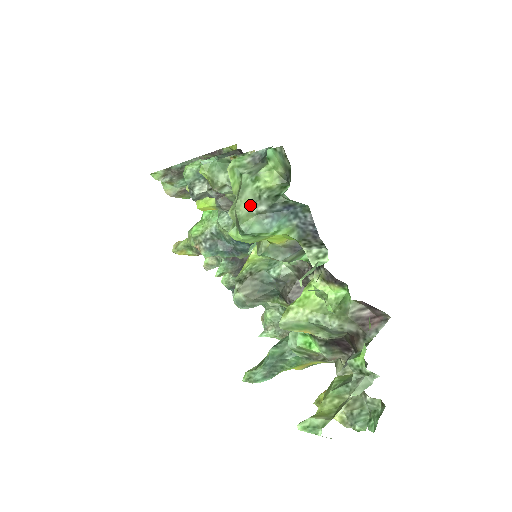
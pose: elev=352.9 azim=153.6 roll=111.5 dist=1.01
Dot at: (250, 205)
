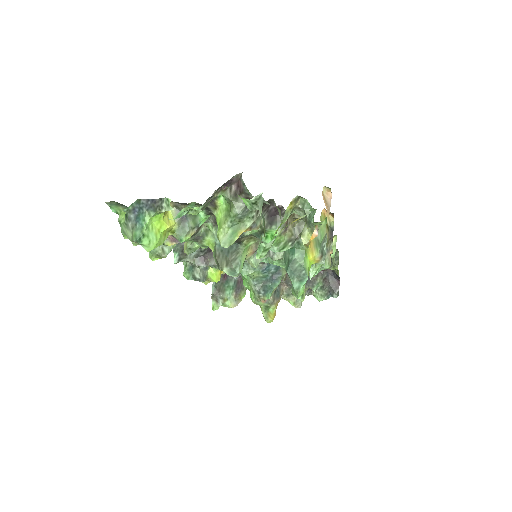
Dot at: (129, 232)
